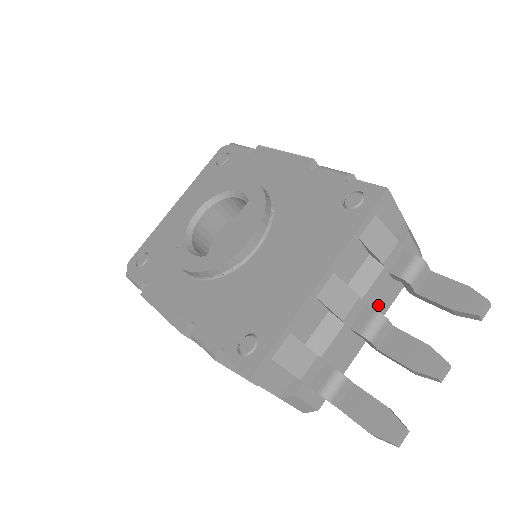
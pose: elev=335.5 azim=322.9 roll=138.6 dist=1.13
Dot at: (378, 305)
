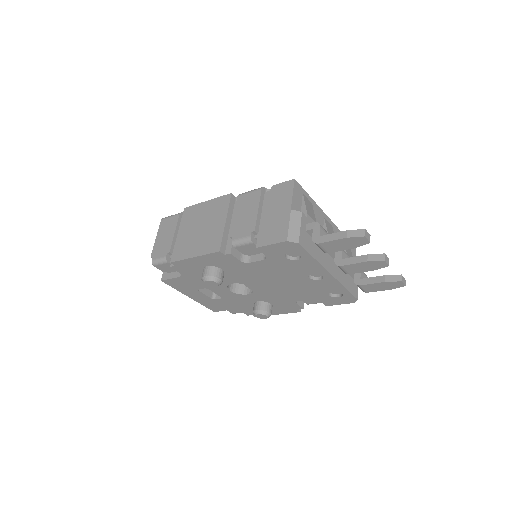
Dot at: (339, 269)
